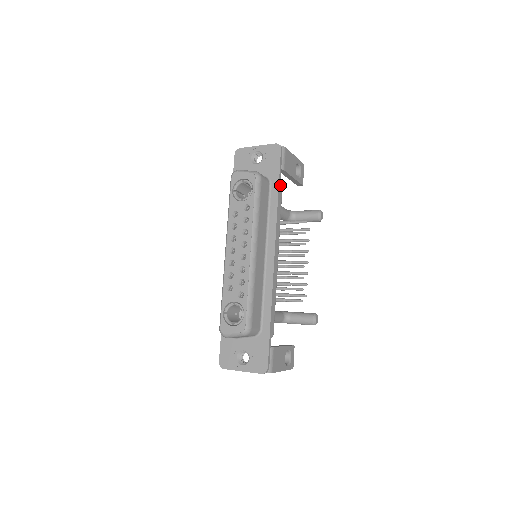
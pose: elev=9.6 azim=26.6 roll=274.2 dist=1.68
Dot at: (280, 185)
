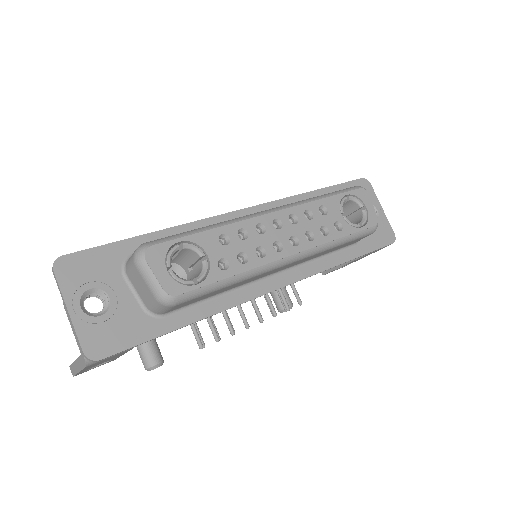
Dot at: occluded
